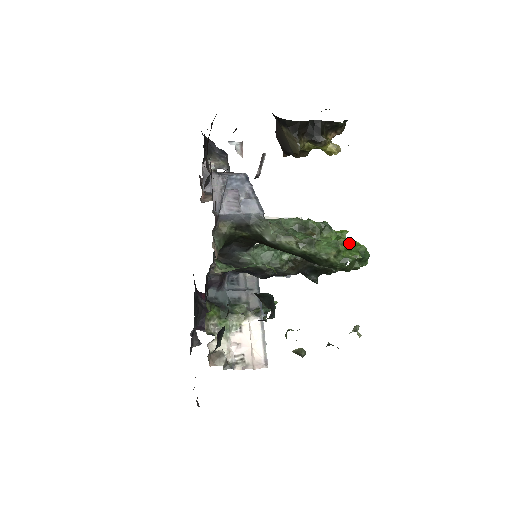
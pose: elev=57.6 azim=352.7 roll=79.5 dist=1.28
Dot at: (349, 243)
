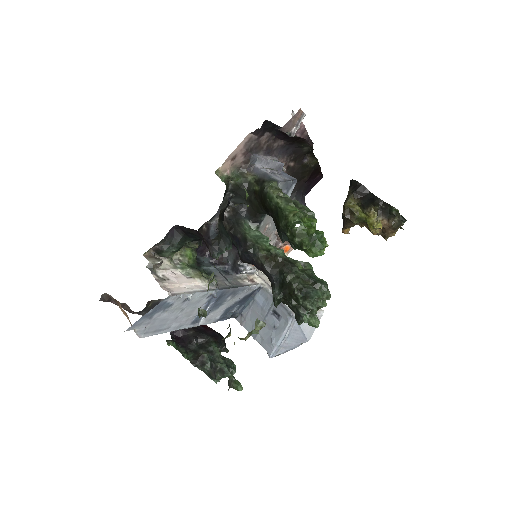
Dot at: occluded
